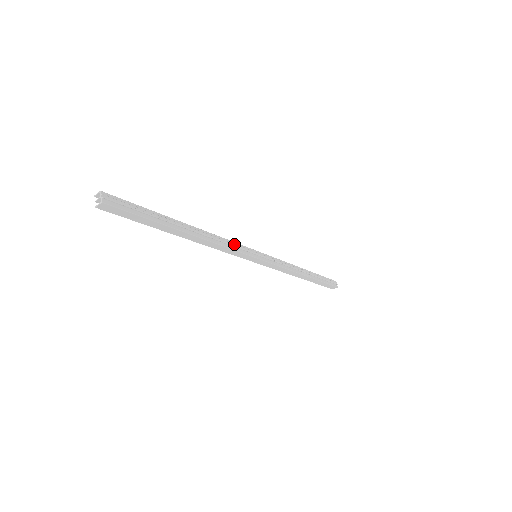
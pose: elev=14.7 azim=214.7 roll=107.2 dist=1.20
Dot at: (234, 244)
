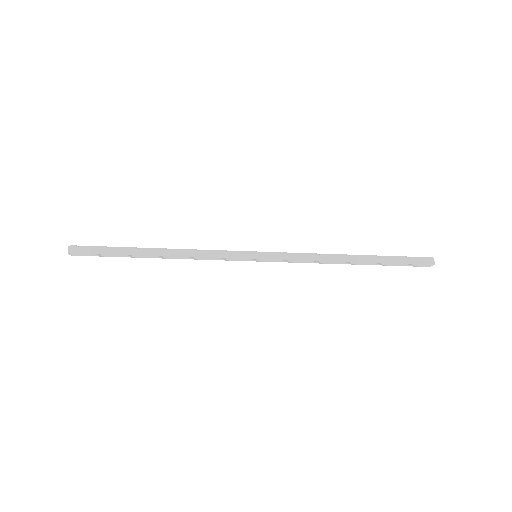
Dot at: (217, 252)
